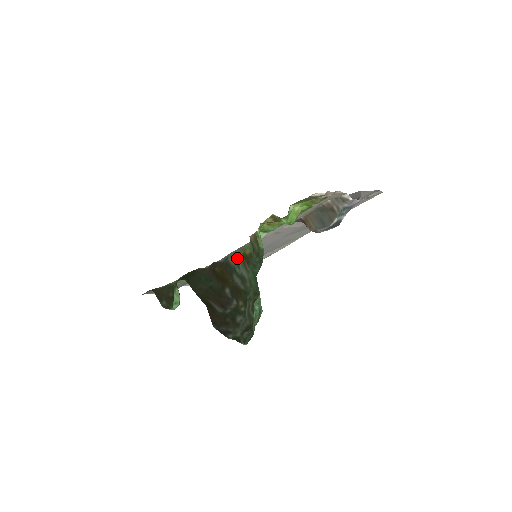
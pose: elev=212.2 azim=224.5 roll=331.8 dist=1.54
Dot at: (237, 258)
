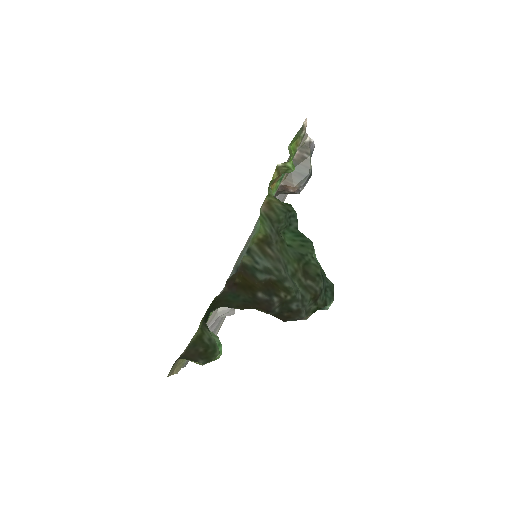
Dot at: (251, 254)
